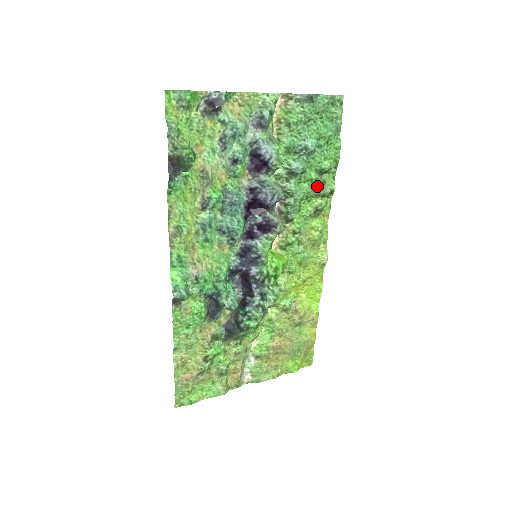
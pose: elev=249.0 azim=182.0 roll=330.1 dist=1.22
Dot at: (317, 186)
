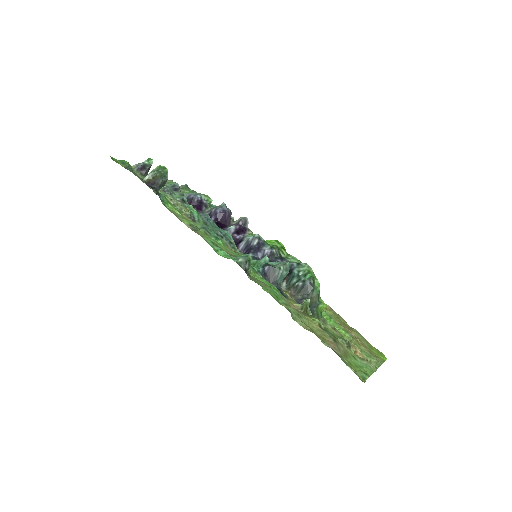
Dot at: occluded
